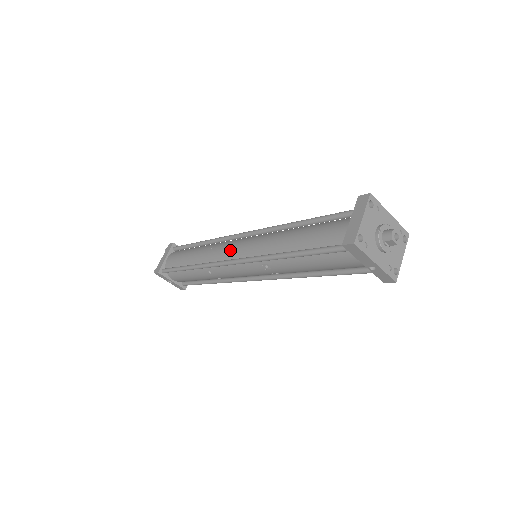
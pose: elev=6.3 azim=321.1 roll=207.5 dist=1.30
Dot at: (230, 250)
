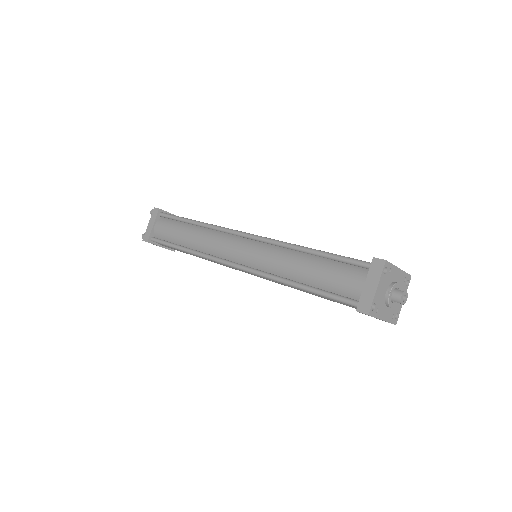
Dot at: (230, 251)
